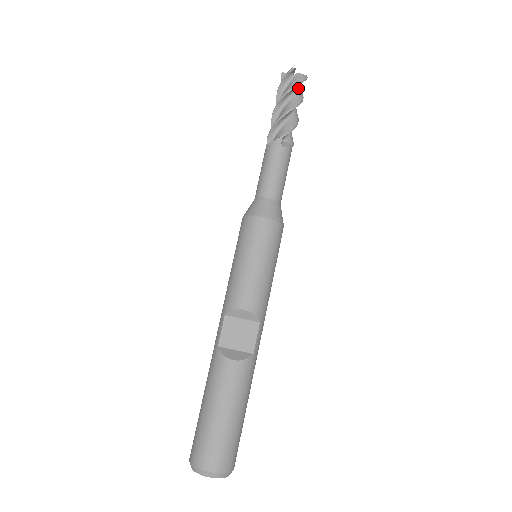
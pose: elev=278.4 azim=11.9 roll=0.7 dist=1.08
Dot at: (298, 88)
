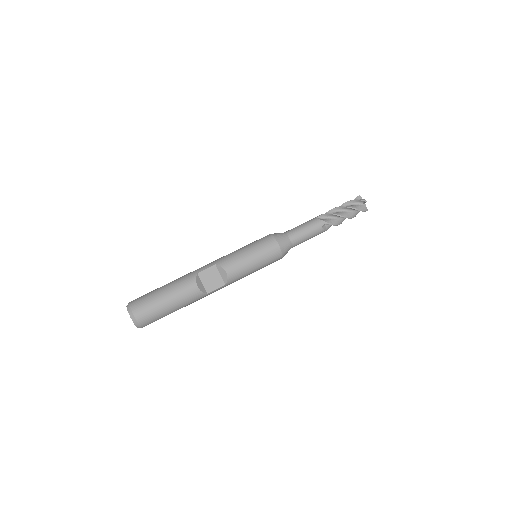
Dot at: (358, 211)
